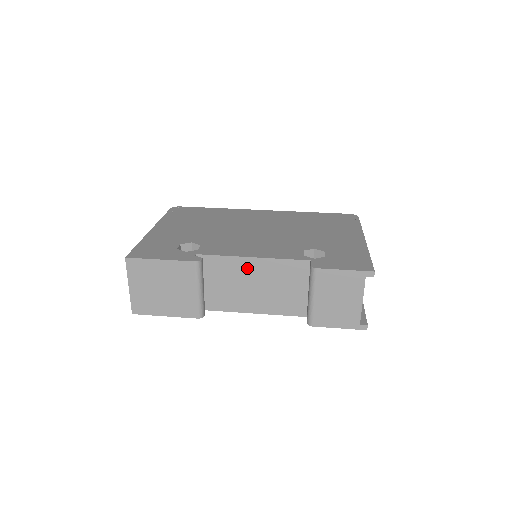
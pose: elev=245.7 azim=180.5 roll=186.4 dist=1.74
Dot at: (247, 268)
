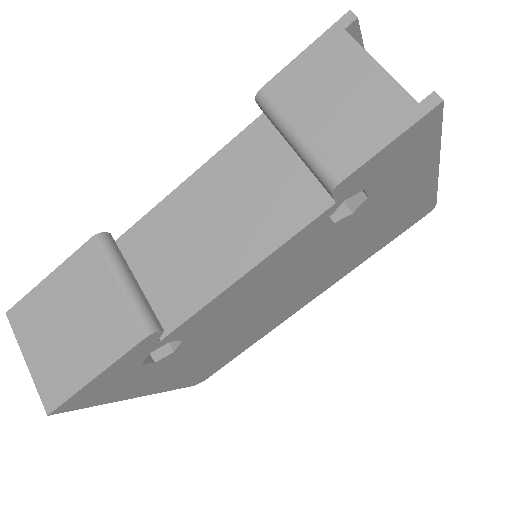
Dot at: (186, 205)
